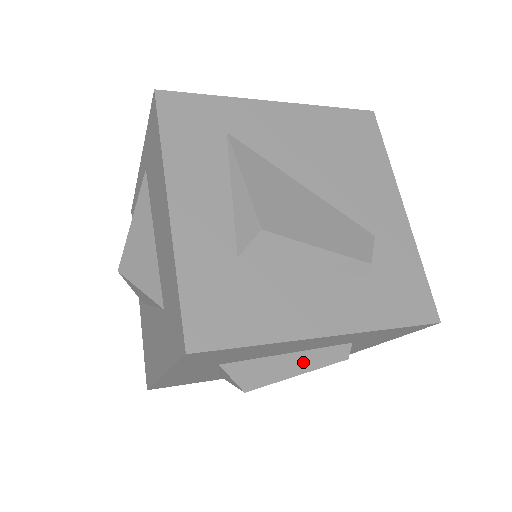
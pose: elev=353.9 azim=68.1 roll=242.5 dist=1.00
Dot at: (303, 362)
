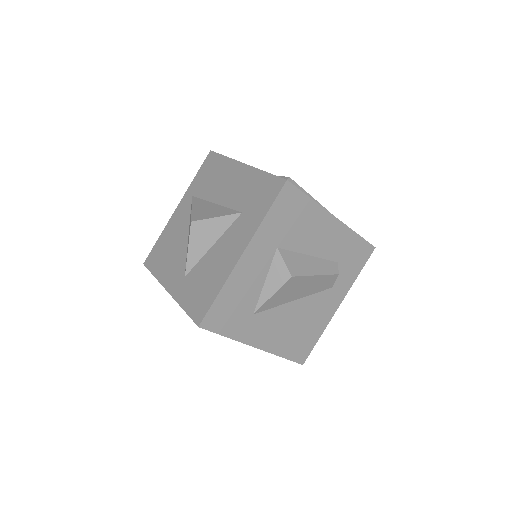
Dot at: (318, 266)
